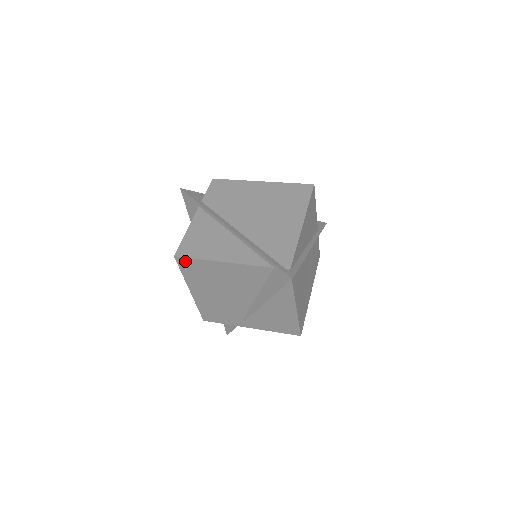
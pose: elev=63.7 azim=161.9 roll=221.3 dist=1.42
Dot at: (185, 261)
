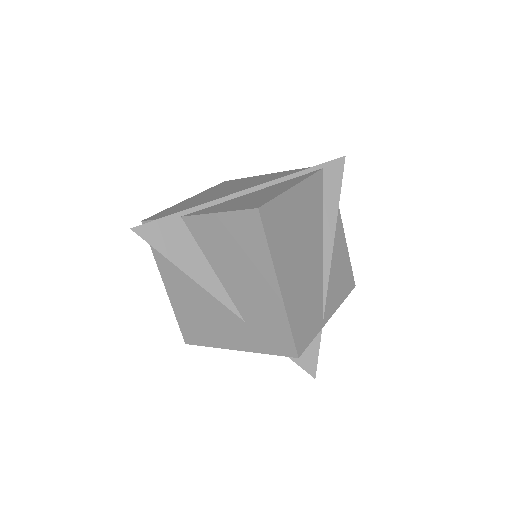
Dot at: (268, 211)
